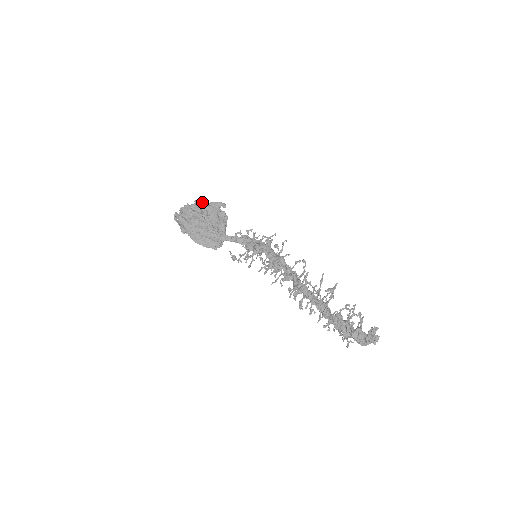
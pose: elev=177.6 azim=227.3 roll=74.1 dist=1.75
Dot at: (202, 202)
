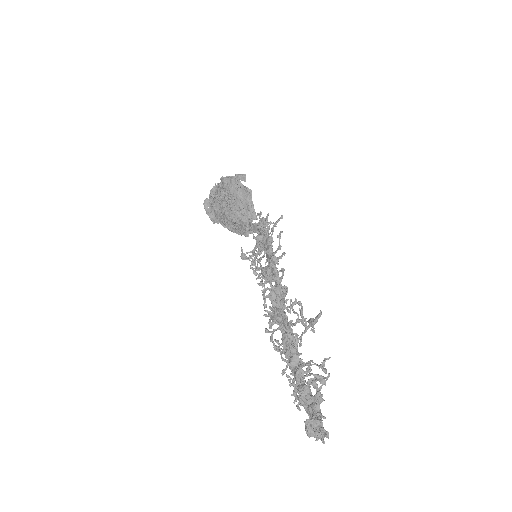
Dot at: (221, 181)
